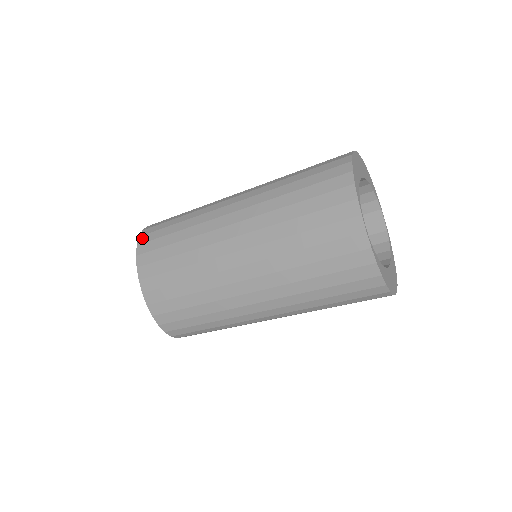
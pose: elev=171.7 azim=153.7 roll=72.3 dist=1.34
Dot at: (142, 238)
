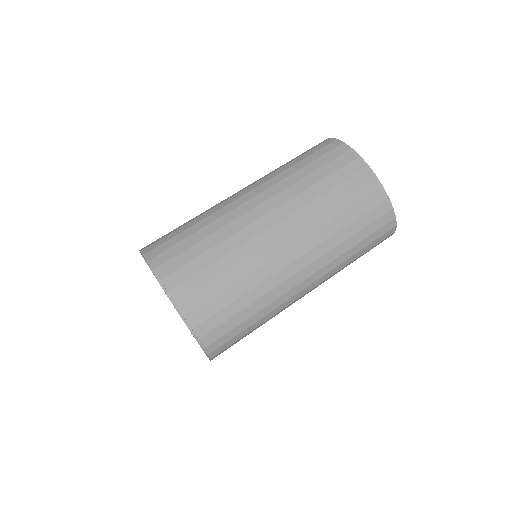
Dot at: (150, 253)
